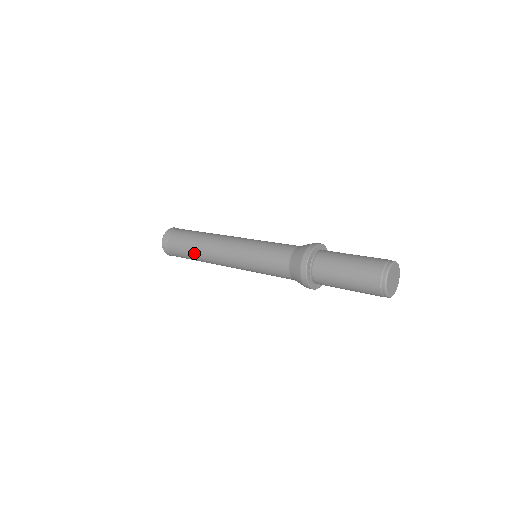
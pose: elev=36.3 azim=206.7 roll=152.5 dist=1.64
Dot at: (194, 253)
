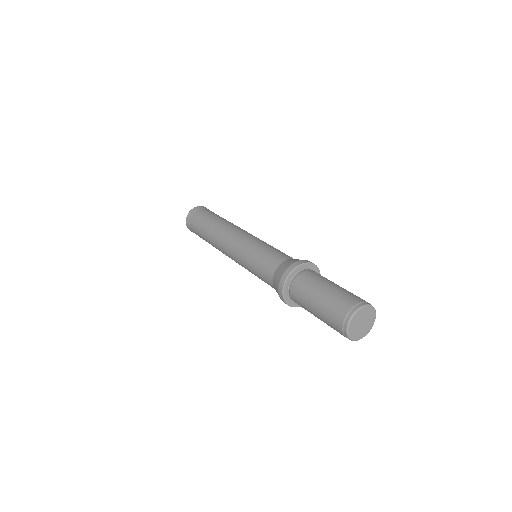
Dot at: (210, 226)
